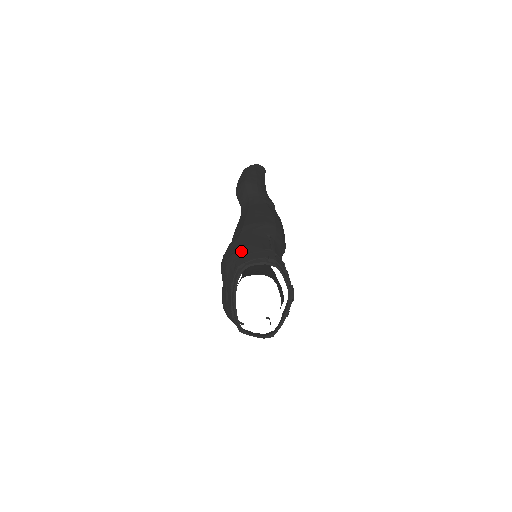
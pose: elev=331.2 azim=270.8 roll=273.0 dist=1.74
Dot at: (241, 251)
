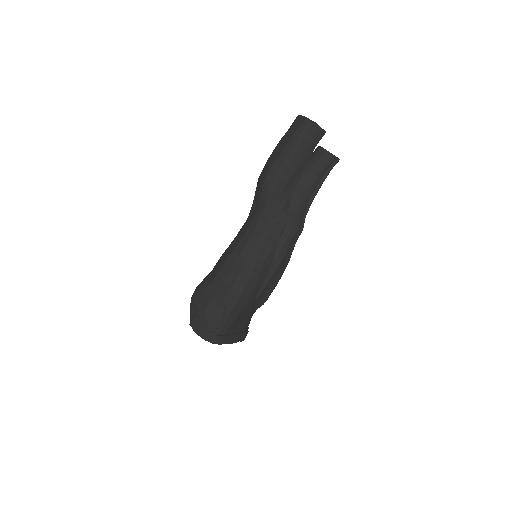
Dot at: (197, 312)
